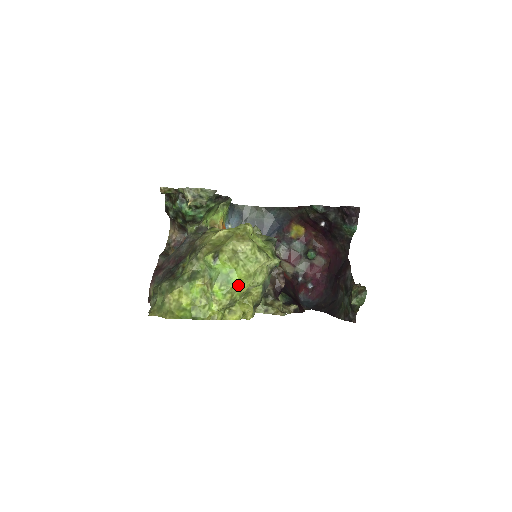
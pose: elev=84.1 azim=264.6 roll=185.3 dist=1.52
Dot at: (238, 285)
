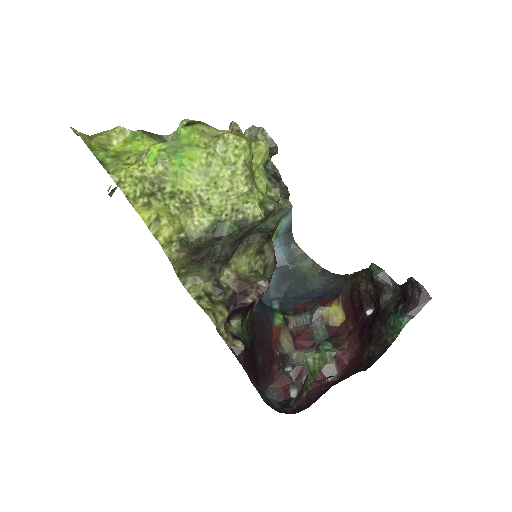
Dot at: (182, 166)
